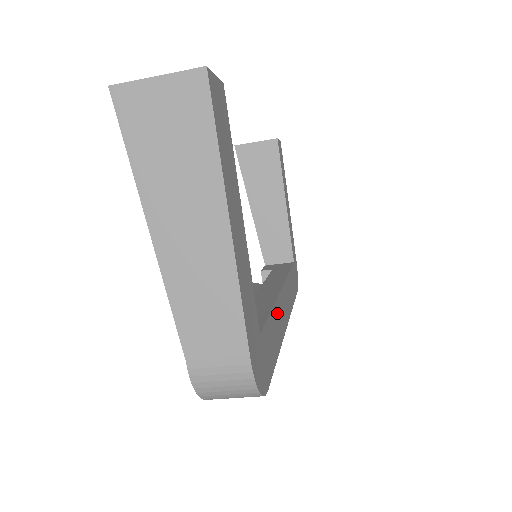
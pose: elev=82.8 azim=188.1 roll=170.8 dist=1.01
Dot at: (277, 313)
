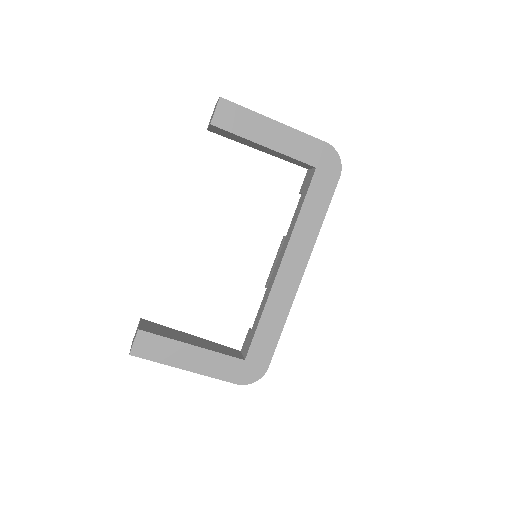
Dot at: (272, 306)
